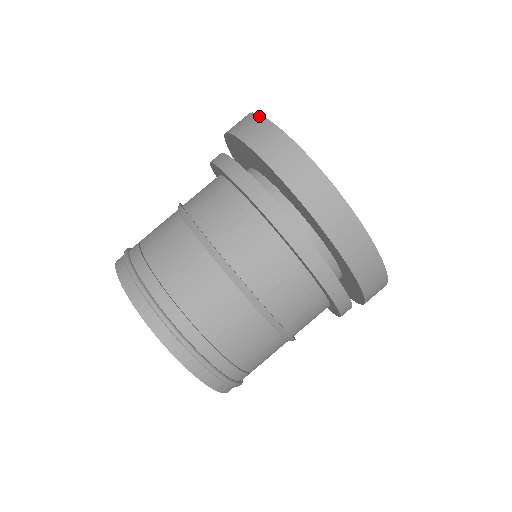
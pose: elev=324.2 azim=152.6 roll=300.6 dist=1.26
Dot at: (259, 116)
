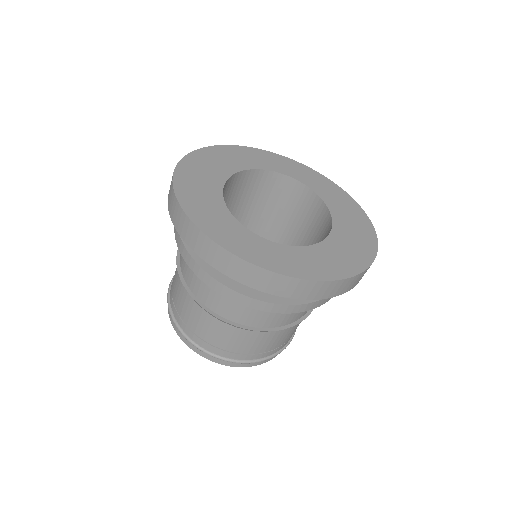
Dot at: (181, 160)
